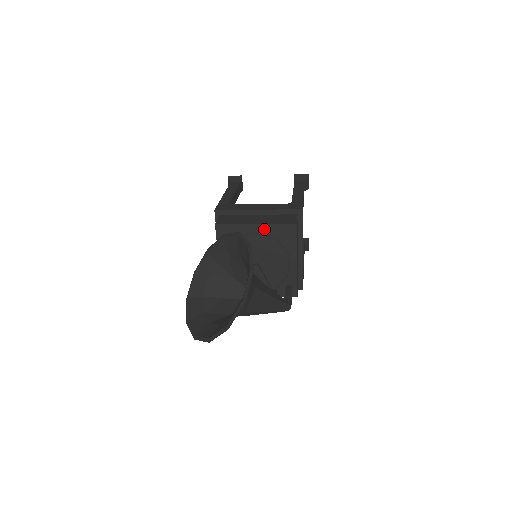
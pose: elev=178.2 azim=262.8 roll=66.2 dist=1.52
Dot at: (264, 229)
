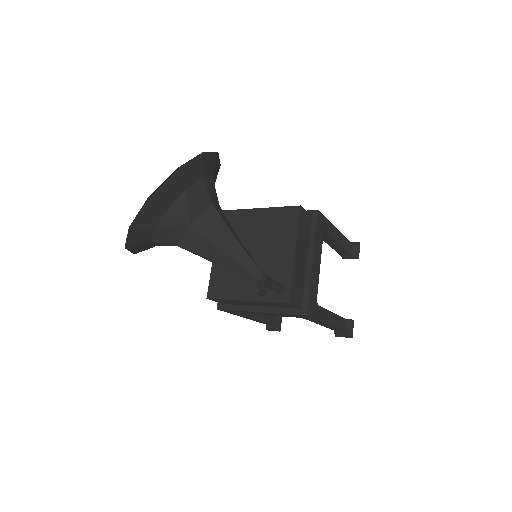
Dot at: (266, 214)
